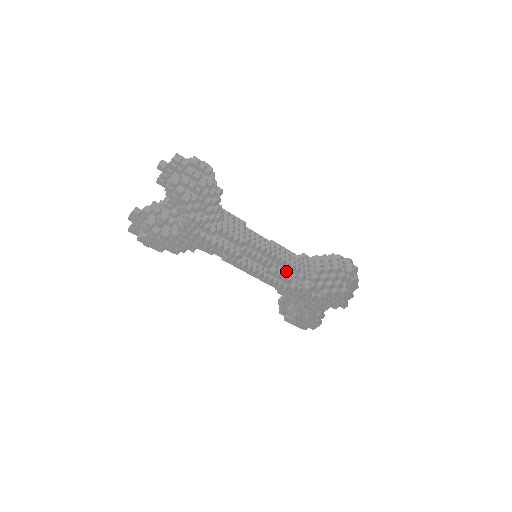
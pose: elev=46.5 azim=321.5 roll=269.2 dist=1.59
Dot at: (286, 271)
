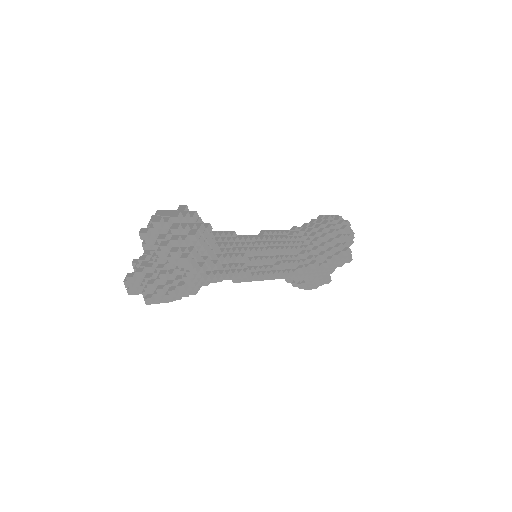
Dot at: (288, 257)
